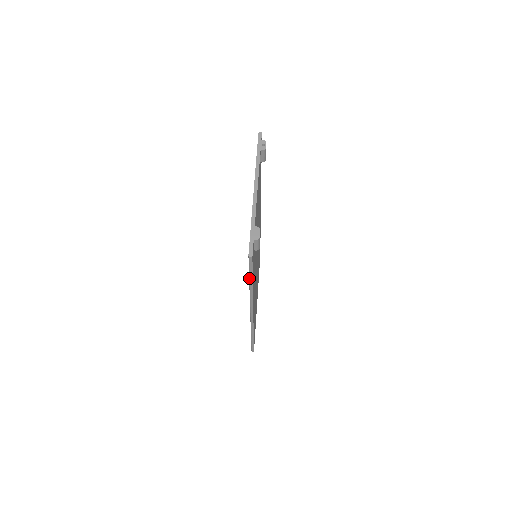
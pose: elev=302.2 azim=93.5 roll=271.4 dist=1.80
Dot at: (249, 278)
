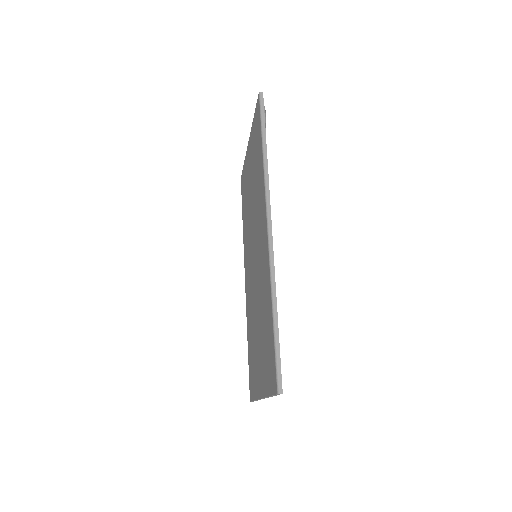
Dot at: (261, 131)
